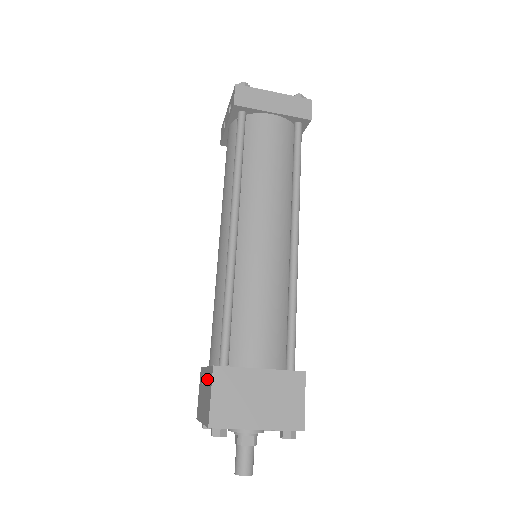
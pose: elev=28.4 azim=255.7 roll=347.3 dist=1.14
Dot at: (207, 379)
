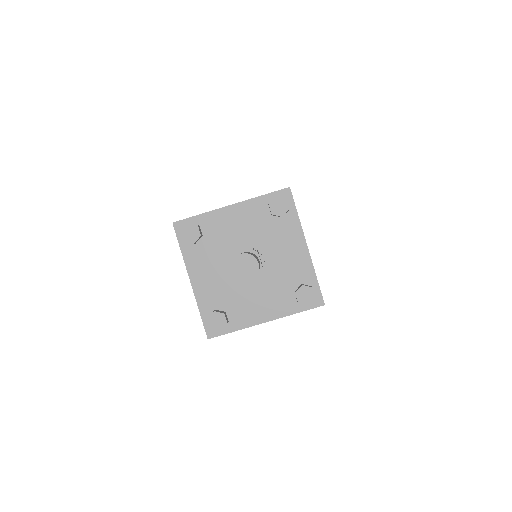
Dot at: occluded
